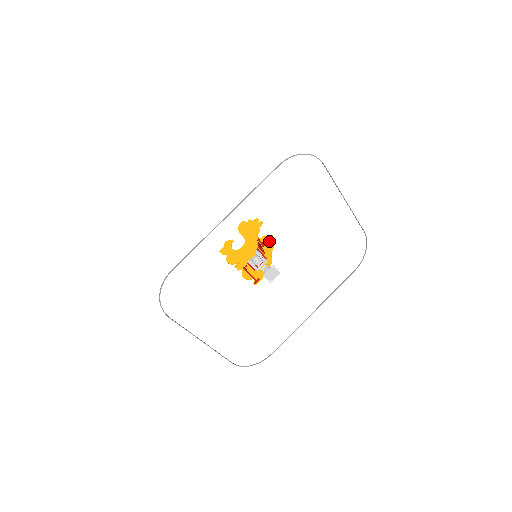
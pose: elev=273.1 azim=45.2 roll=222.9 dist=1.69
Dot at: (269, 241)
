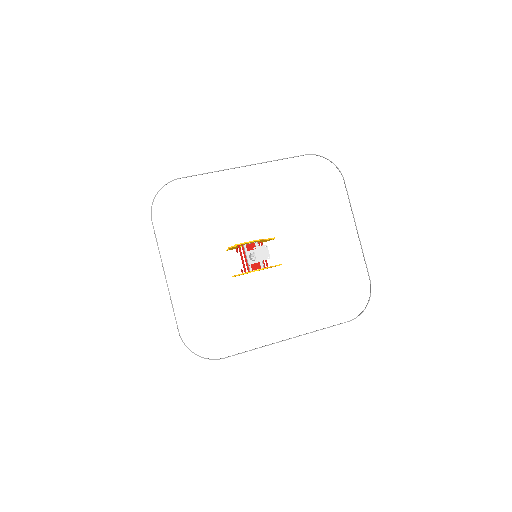
Dot at: occluded
